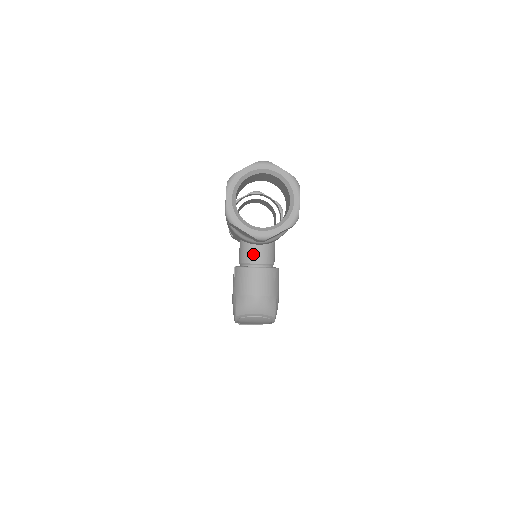
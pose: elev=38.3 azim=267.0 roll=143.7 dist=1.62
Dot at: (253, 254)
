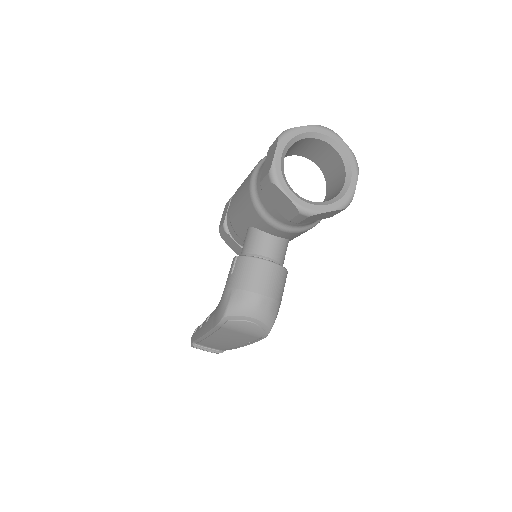
Dot at: (265, 245)
